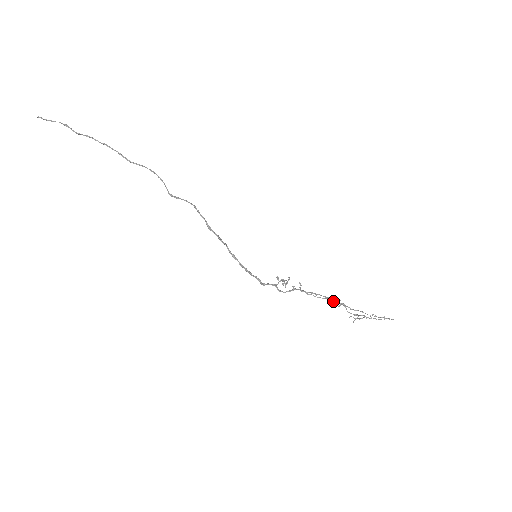
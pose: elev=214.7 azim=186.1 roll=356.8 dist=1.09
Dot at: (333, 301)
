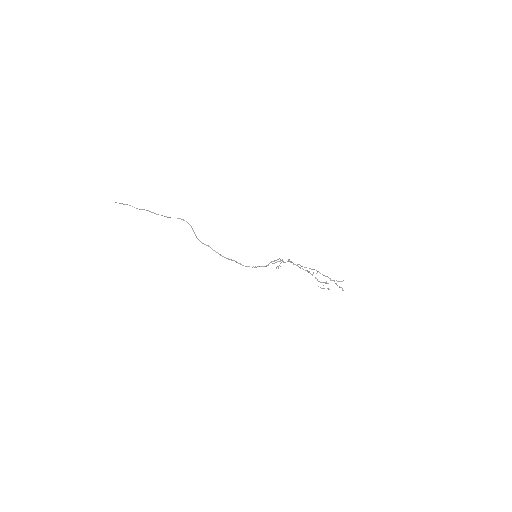
Dot at: occluded
